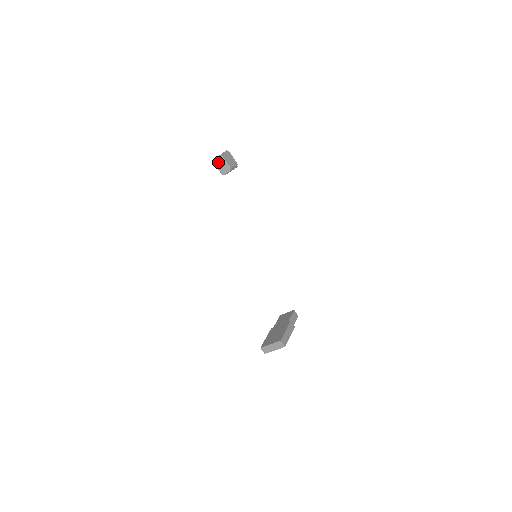
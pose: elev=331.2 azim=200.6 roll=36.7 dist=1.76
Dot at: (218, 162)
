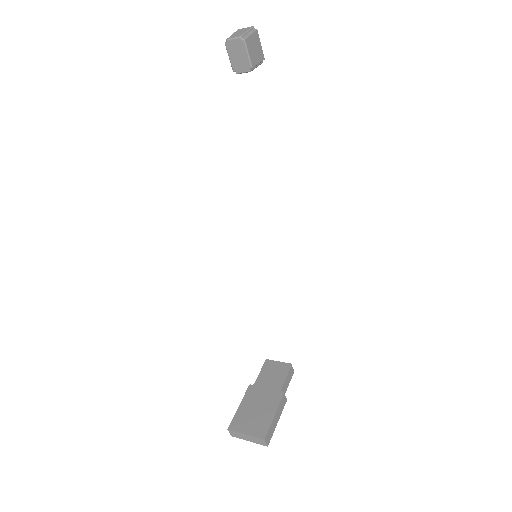
Dot at: (233, 47)
